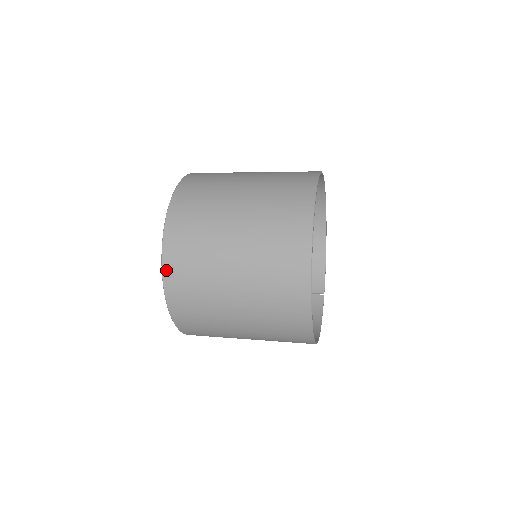
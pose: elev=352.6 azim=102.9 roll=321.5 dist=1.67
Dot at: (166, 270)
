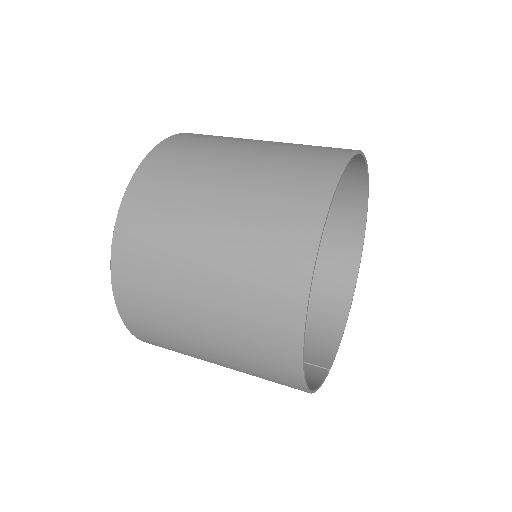
Dot at: (139, 174)
